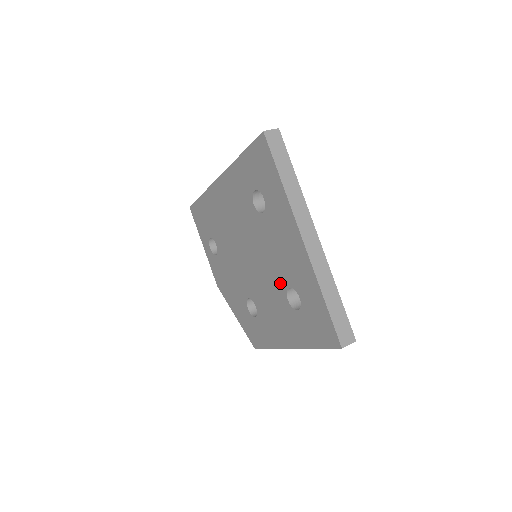
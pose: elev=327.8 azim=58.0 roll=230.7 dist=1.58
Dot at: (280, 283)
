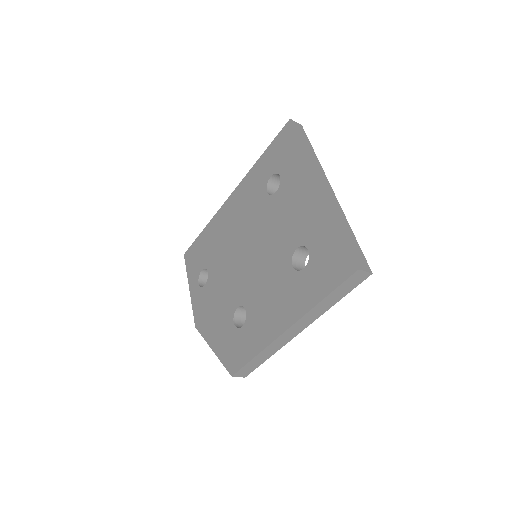
Dot at: (285, 252)
